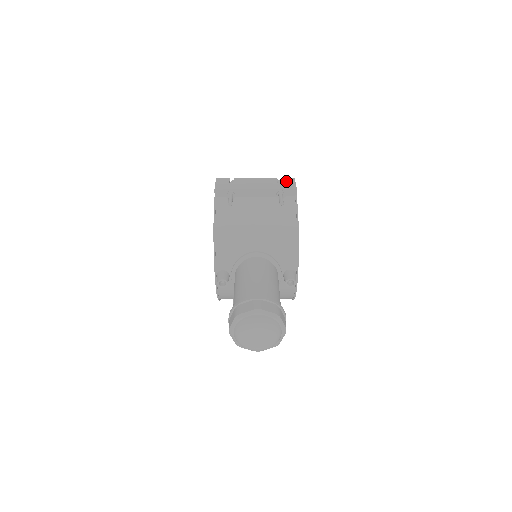
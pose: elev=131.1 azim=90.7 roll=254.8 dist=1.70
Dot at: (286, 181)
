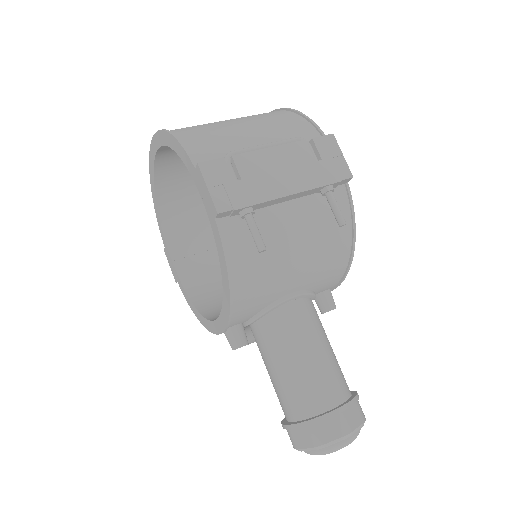
Dot at: (326, 150)
